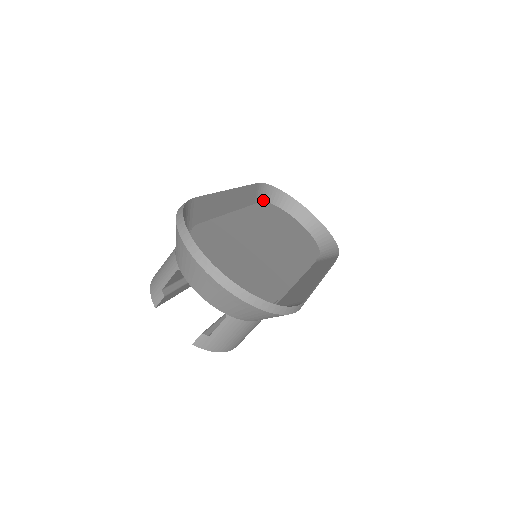
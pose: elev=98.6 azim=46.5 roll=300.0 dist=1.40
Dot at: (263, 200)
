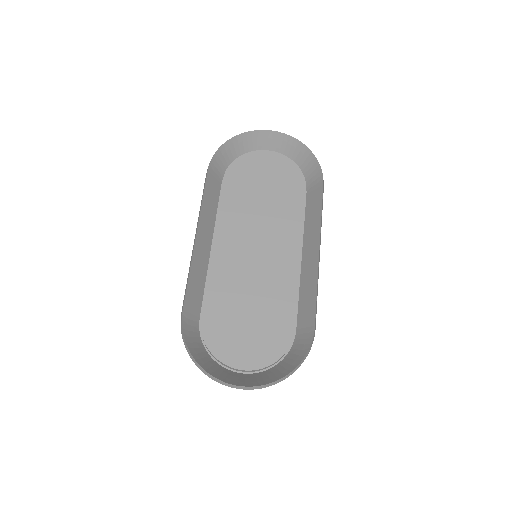
Dot at: (223, 165)
